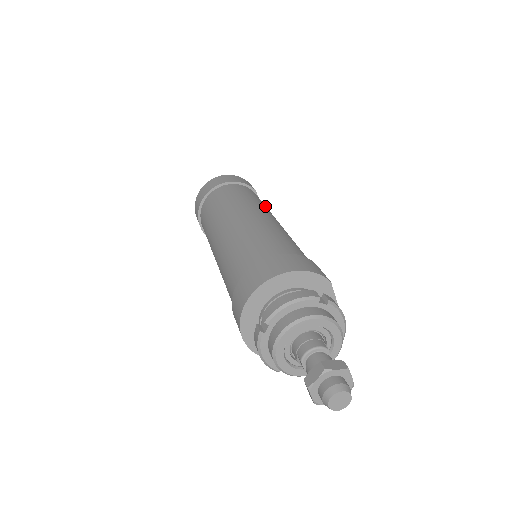
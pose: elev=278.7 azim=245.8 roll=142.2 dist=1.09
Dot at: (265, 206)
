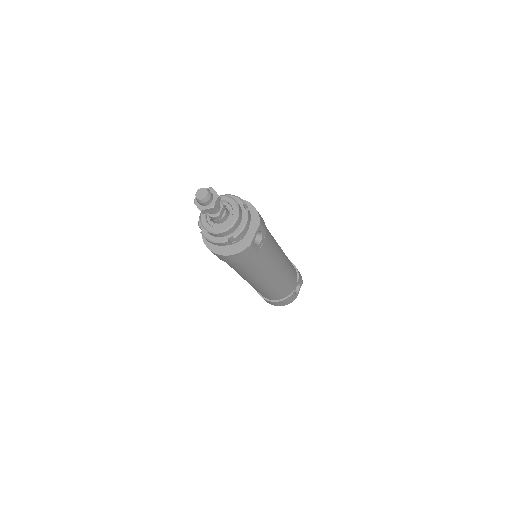
Dot at: (290, 267)
